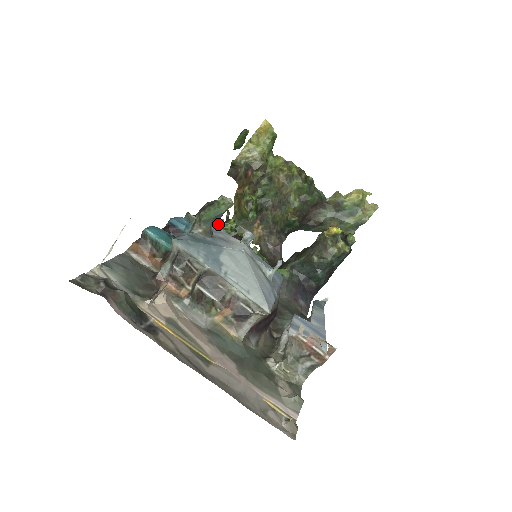
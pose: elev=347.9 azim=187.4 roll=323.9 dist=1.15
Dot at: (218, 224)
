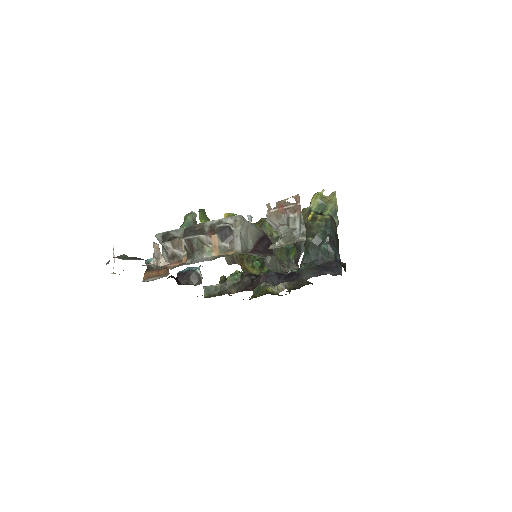
Dot at: (229, 277)
